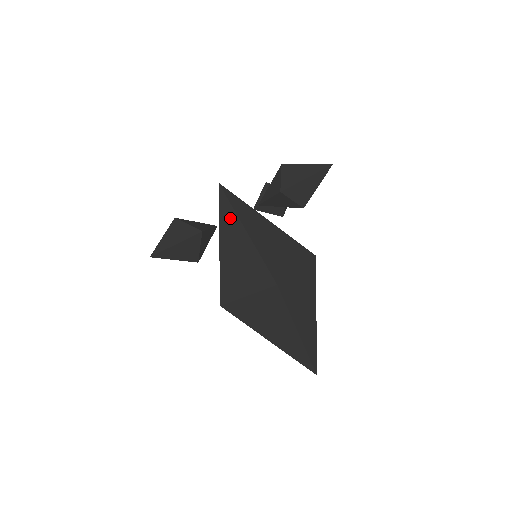
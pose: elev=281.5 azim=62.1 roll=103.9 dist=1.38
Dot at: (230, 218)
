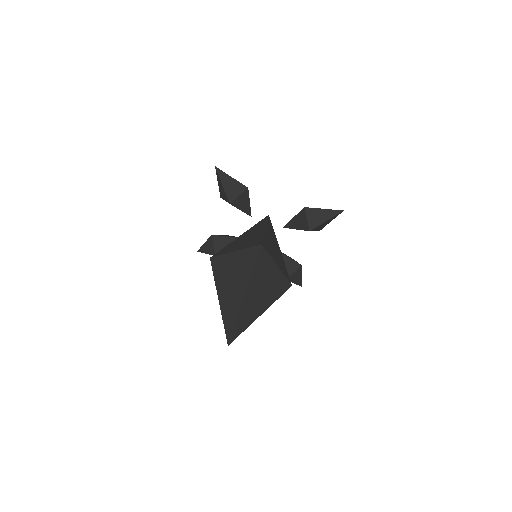
Dot at: (261, 225)
